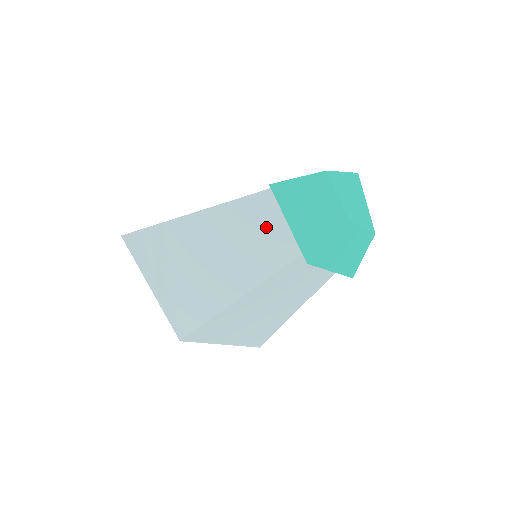
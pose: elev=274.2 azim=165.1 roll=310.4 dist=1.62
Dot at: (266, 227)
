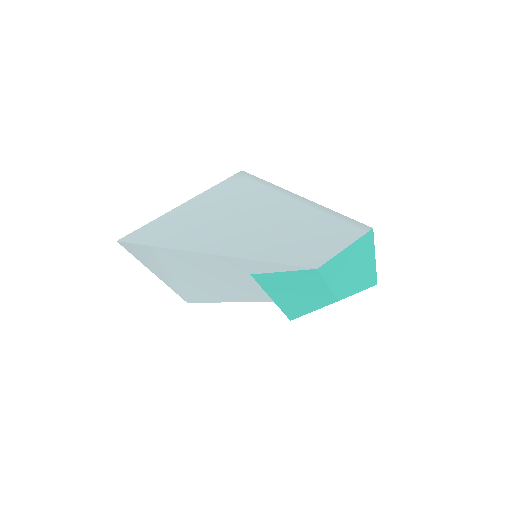
Dot at: (254, 279)
